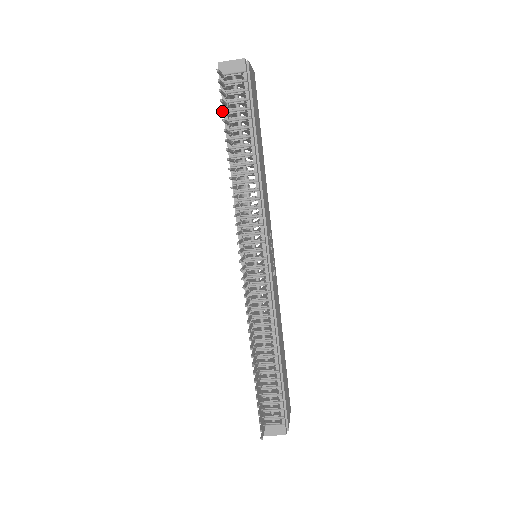
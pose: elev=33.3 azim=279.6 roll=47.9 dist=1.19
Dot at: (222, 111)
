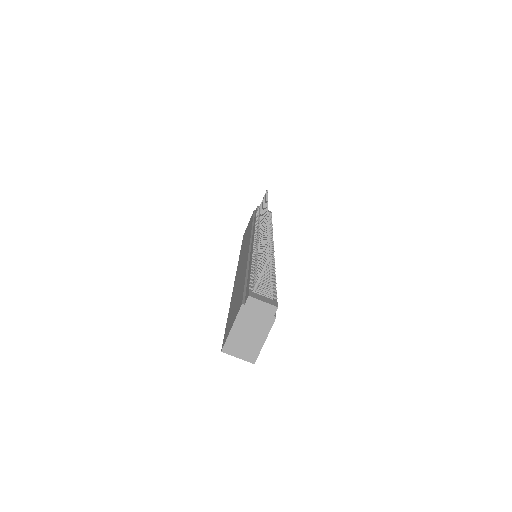
Dot at: occluded
